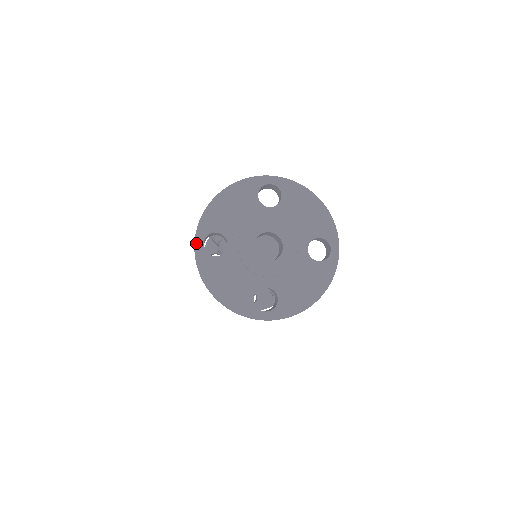
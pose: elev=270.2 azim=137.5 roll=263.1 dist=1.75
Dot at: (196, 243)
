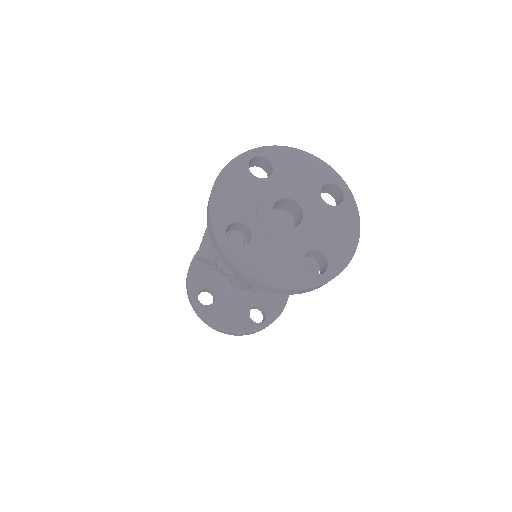
Dot at: (219, 242)
